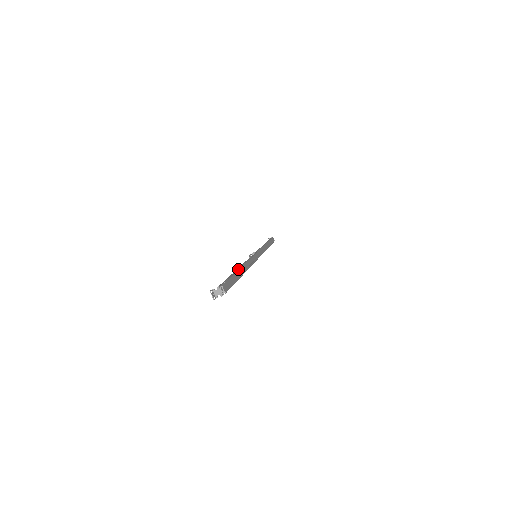
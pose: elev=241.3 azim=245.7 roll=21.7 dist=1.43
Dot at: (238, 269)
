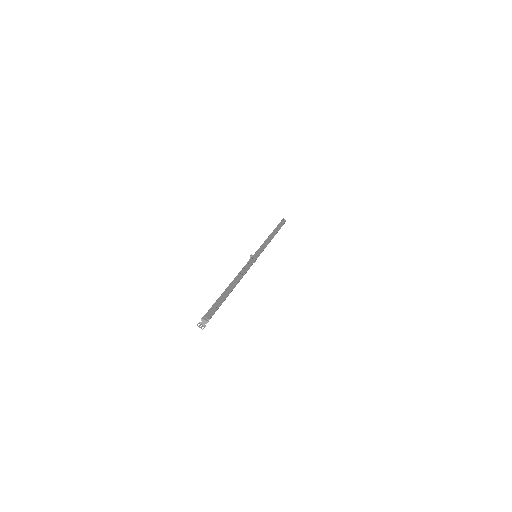
Dot at: (227, 287)
